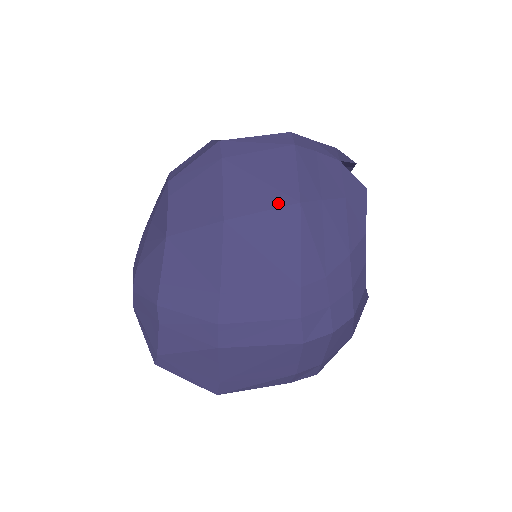
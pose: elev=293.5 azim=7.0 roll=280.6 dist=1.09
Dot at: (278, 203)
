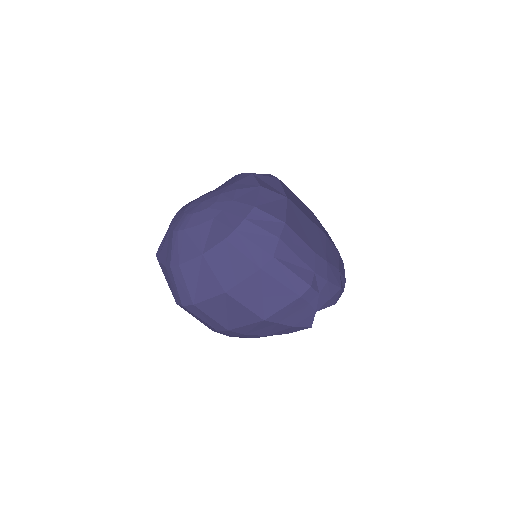
Dot at: (256, 311)
